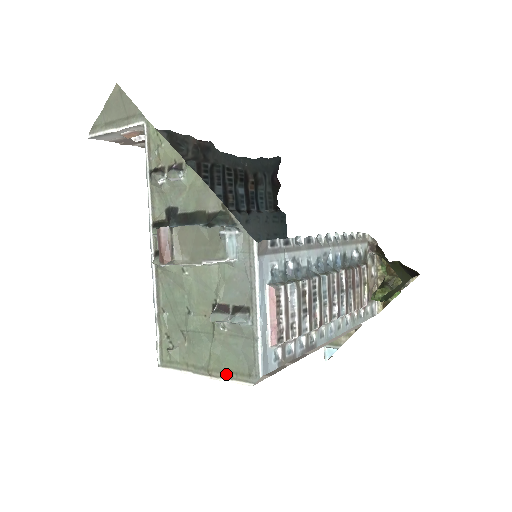
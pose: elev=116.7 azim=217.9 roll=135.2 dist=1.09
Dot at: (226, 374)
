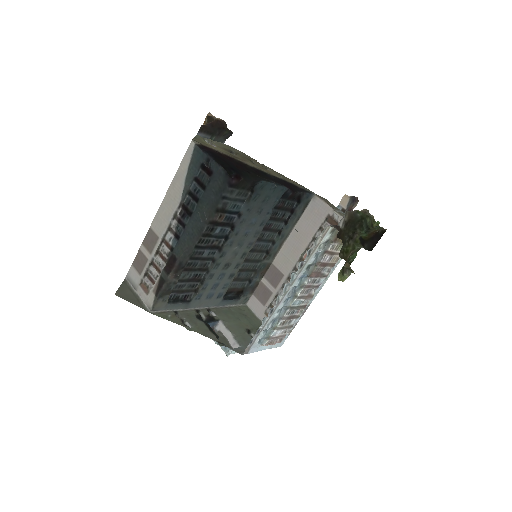
Dot at: occluded
